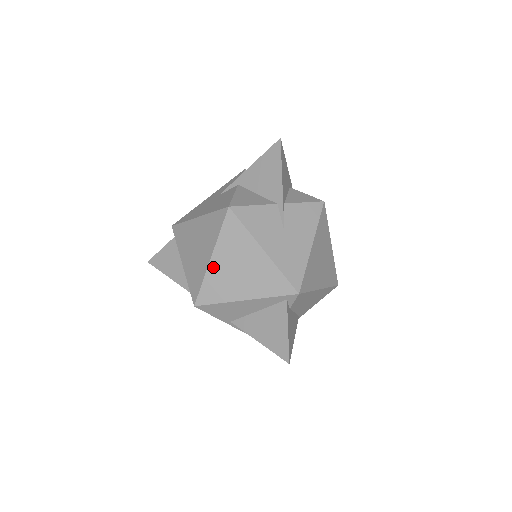
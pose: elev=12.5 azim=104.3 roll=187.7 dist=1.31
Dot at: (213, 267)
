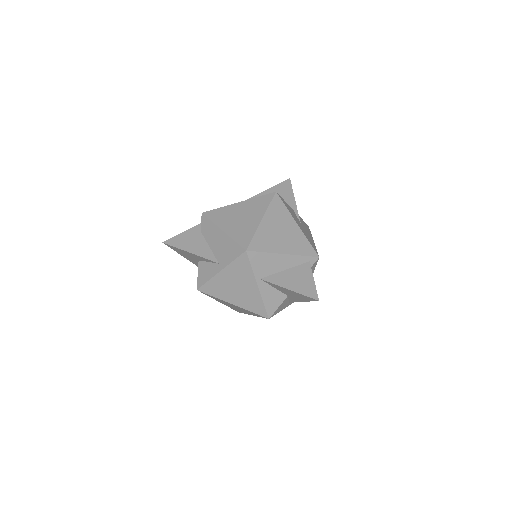
Dot at: (263, 226)
